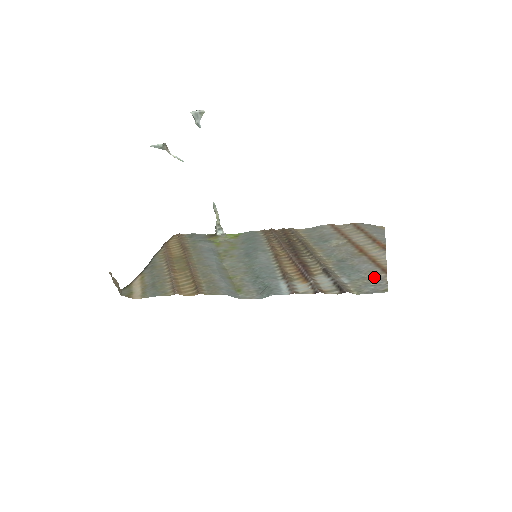
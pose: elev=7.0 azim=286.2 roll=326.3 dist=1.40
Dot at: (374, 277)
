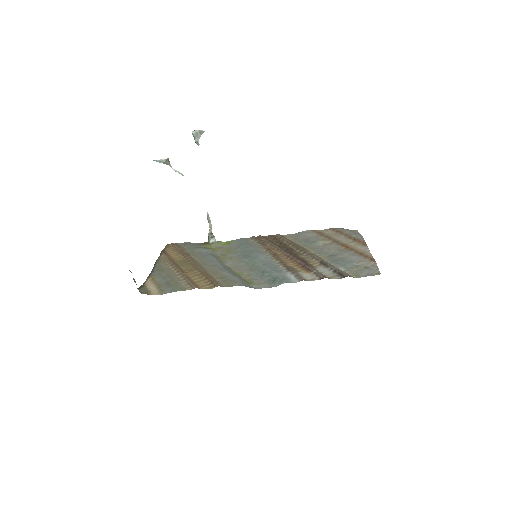
Dot at: (366, 265)
